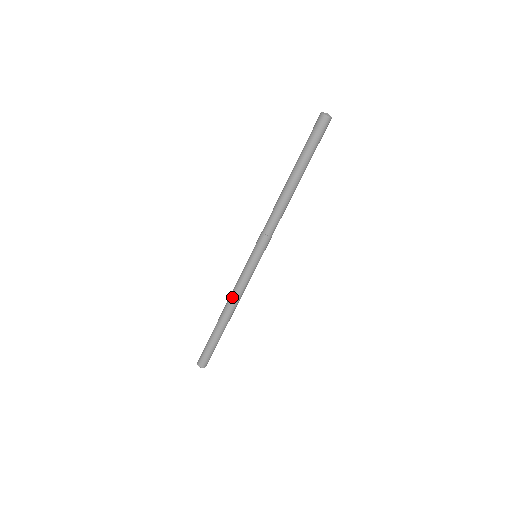
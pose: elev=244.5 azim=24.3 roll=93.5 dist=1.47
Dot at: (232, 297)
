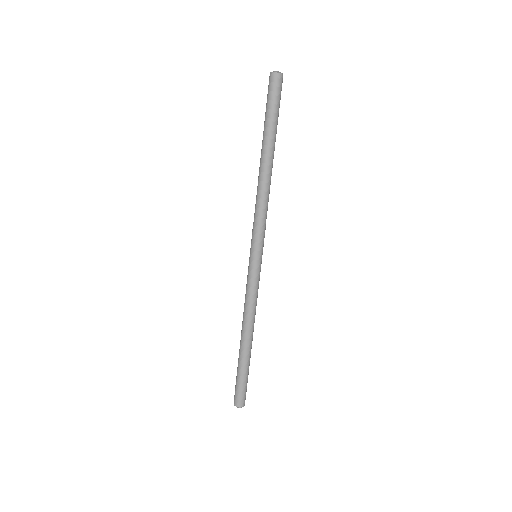
Dot at: (251, 313)
